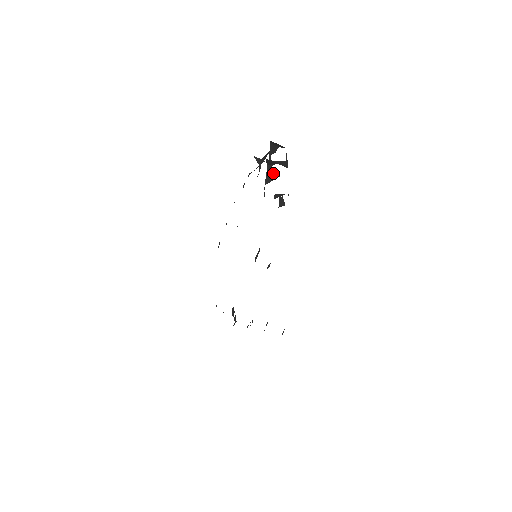
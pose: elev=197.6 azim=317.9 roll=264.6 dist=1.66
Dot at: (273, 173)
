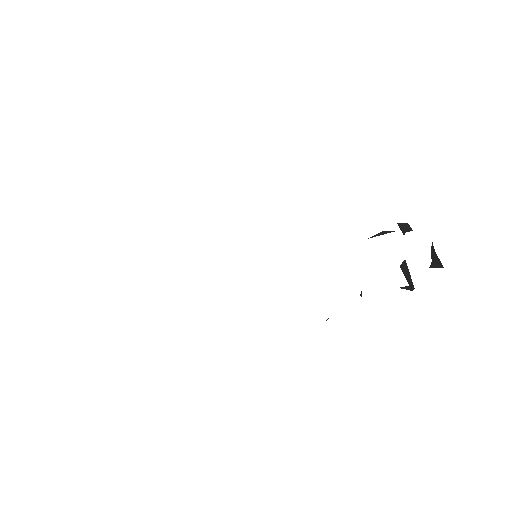
Dot at: occluded
